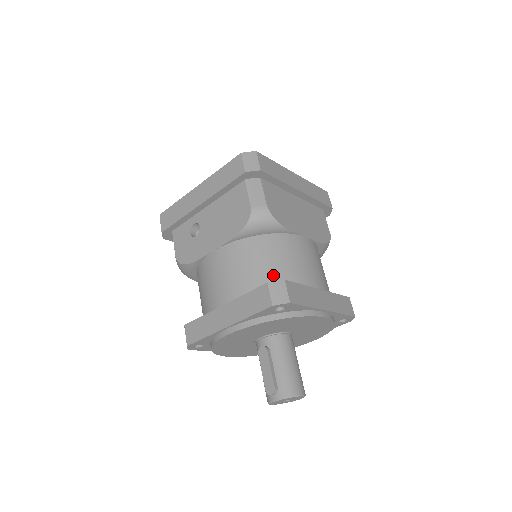
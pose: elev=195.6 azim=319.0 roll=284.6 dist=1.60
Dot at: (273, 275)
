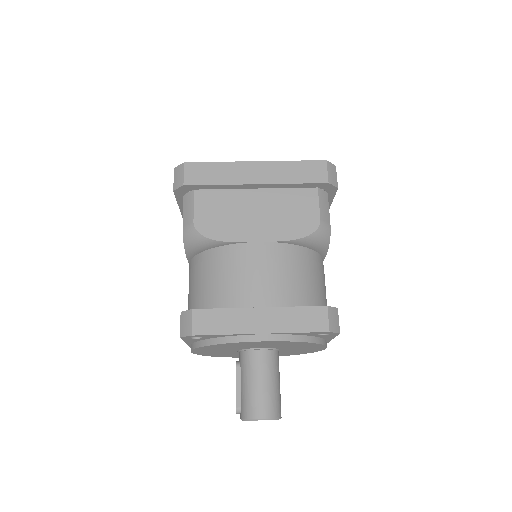
Dot at: (206, 297)
